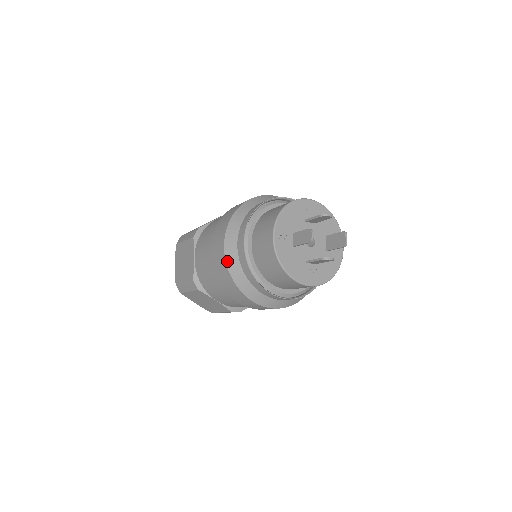
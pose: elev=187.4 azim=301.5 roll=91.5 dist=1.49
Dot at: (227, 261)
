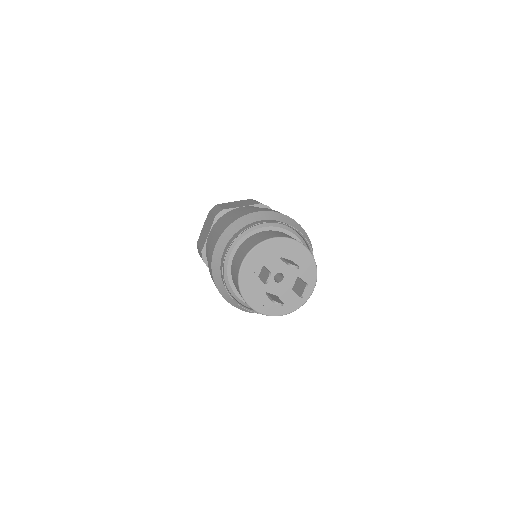
Dot at: (213, 259)
